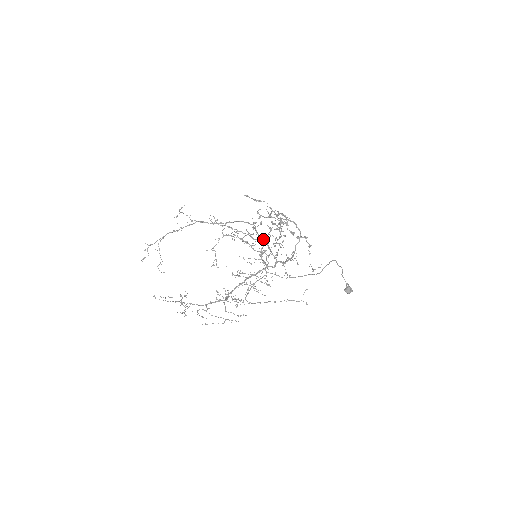
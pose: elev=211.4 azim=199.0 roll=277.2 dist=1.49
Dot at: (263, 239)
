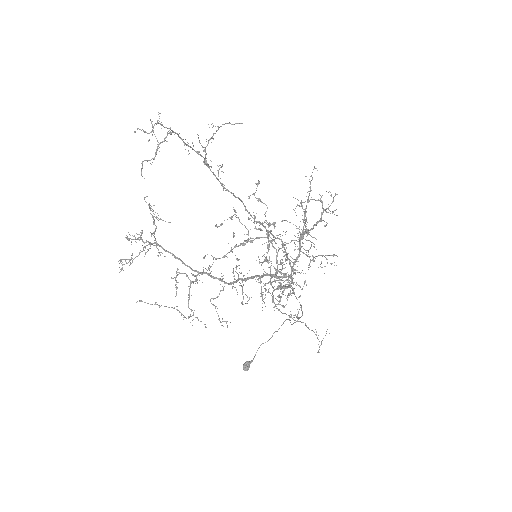
Dot at: occluded
